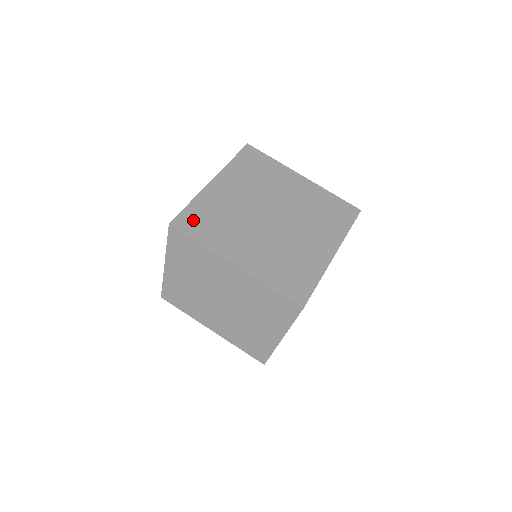
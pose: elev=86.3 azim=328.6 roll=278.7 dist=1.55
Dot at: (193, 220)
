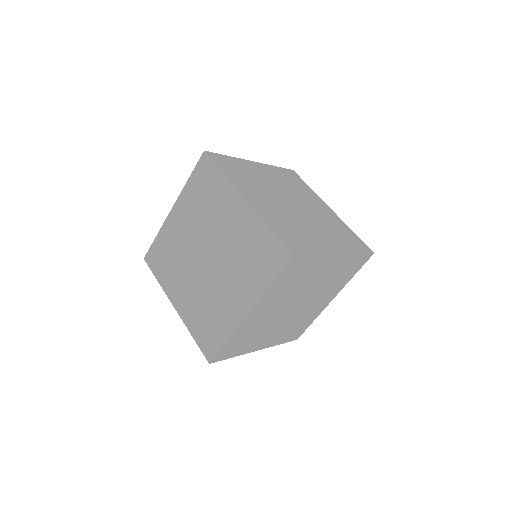
Dot at: (225, 162)
